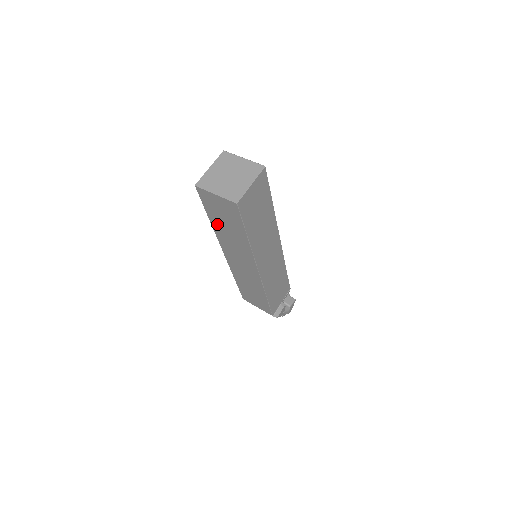
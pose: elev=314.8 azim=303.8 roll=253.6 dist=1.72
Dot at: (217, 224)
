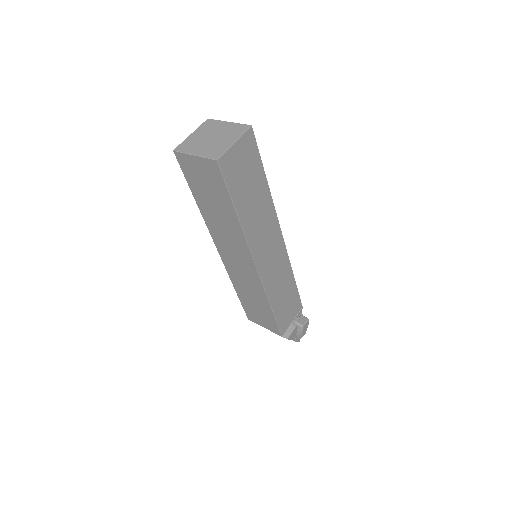
Dot at: (204, 205)
